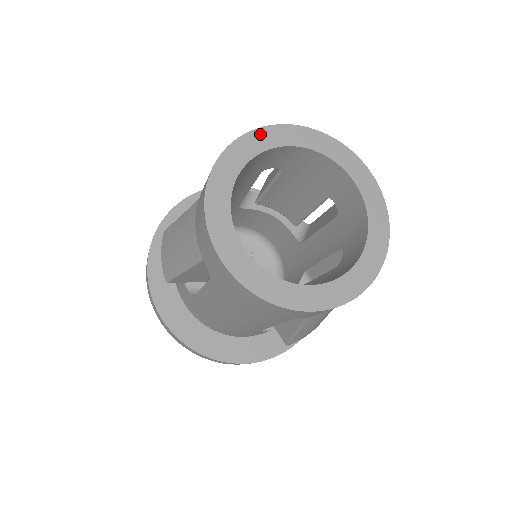
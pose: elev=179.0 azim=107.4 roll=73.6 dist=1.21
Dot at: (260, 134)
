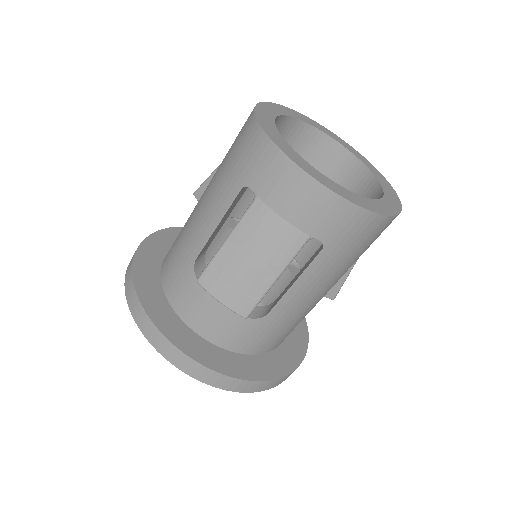
Dot at: (260, 114)
